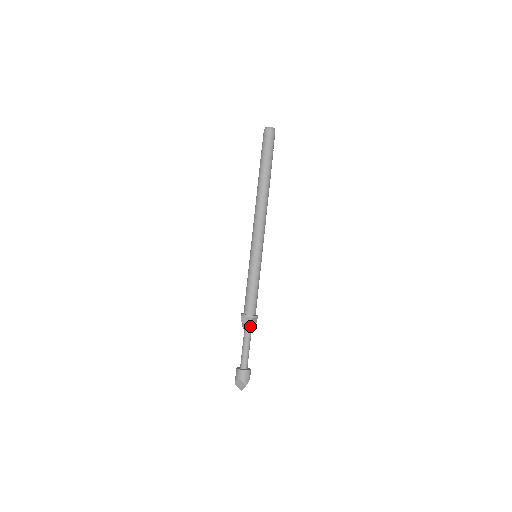
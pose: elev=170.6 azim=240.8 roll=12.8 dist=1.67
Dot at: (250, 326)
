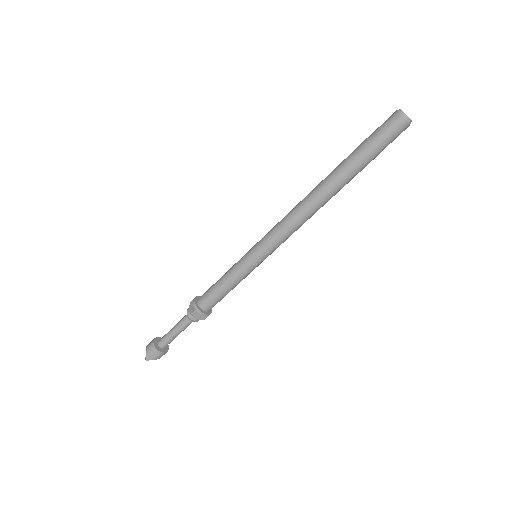
Dot at: (190, 316)
